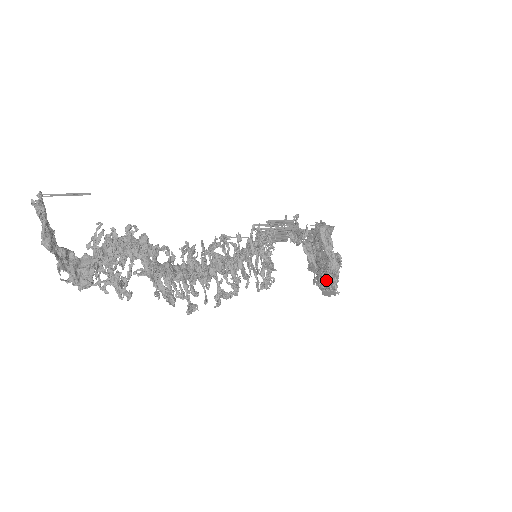
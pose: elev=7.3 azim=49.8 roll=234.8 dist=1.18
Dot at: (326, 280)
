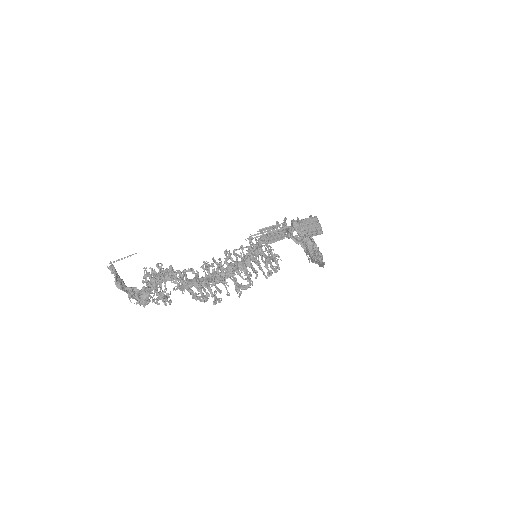
Dot at: (312, 257)
